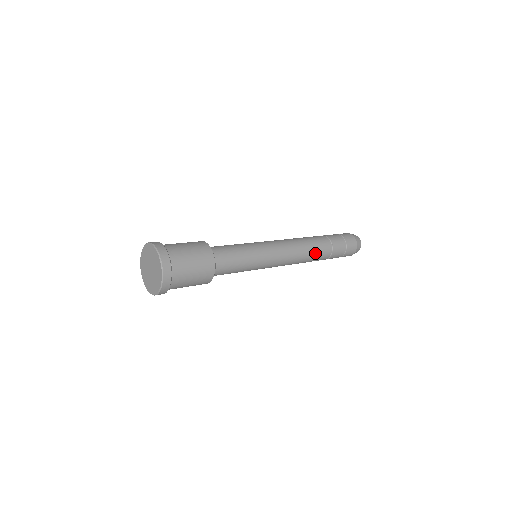
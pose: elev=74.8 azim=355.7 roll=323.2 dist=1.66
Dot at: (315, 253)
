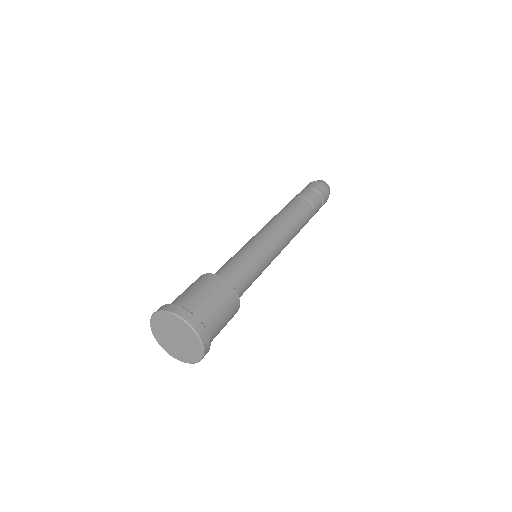
Dot at: occluded
